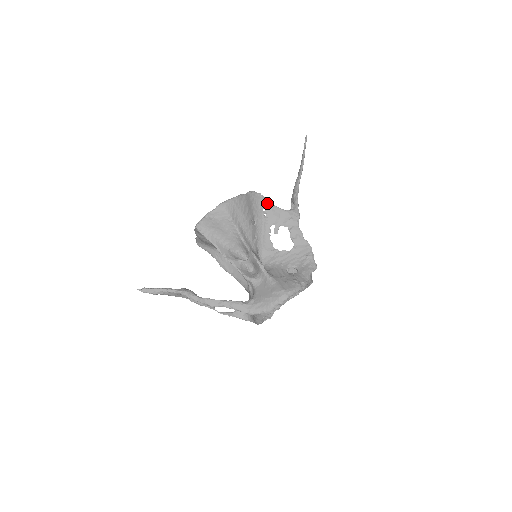
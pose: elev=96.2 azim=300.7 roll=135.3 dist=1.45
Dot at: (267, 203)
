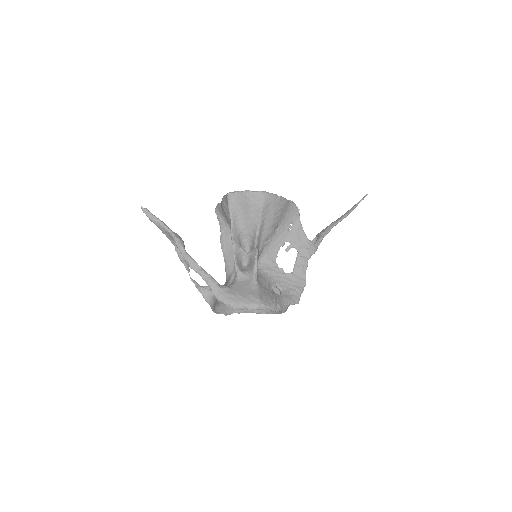
Dot at: (298, 221)
